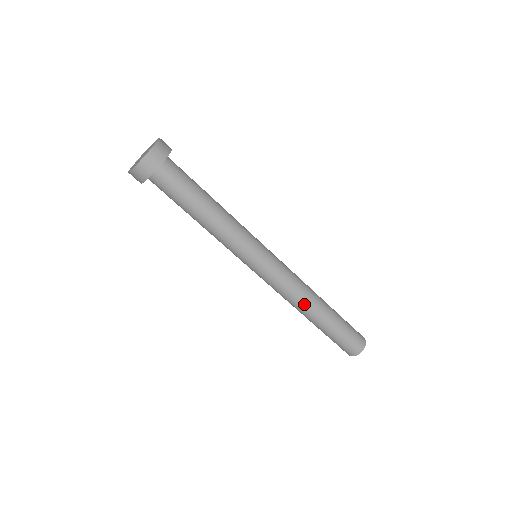
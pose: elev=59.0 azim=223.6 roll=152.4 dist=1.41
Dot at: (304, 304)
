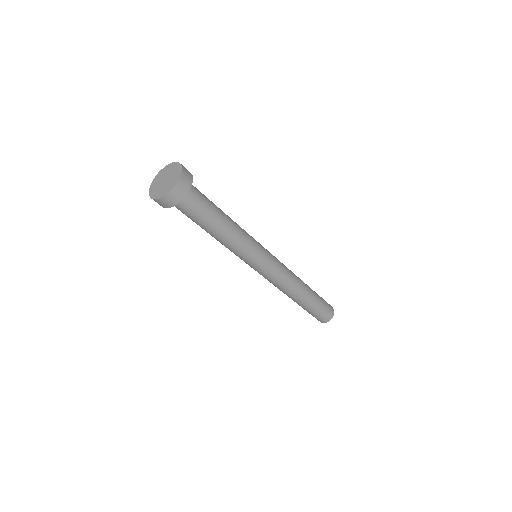
Dot at: (296, 287)
